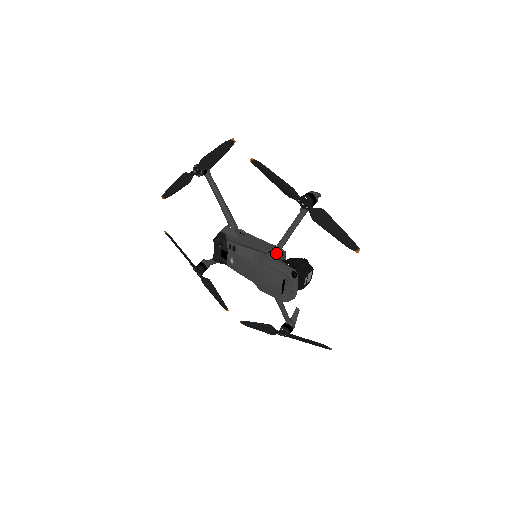
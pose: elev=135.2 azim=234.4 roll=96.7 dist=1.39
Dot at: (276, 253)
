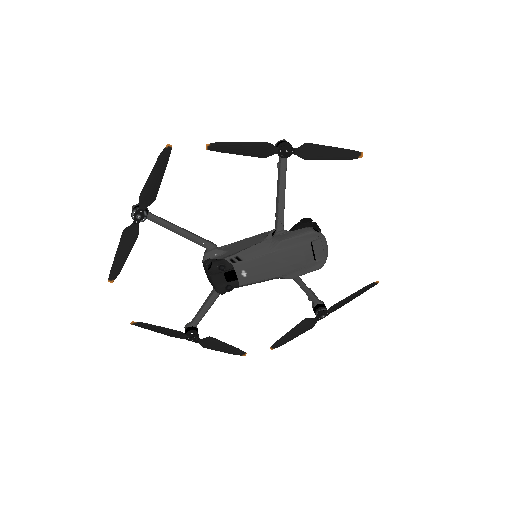
Dot at: (282, 228)
